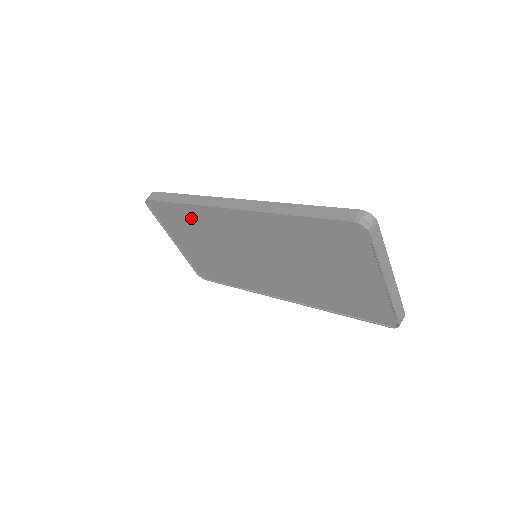
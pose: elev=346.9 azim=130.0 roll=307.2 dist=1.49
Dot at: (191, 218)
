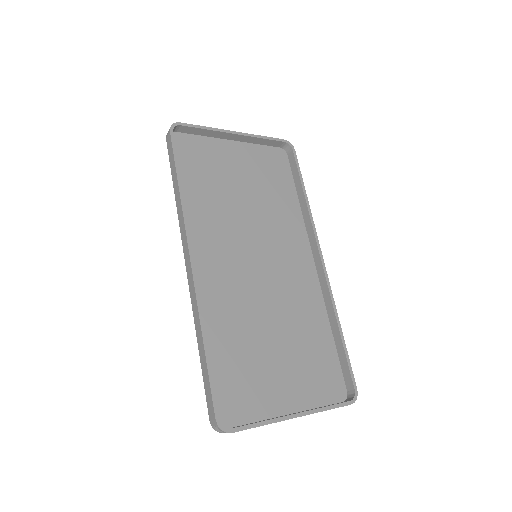
Dot at: (197, 192)
